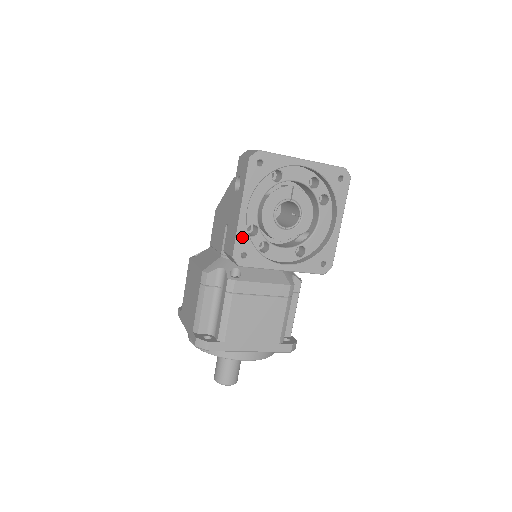
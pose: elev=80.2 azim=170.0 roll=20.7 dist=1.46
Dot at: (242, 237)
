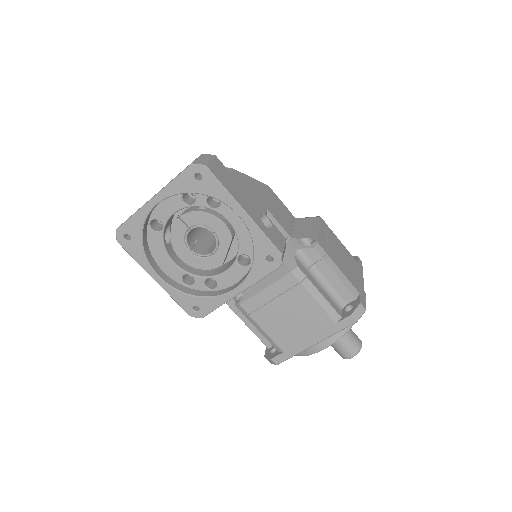
Dot at: (179, 298)
